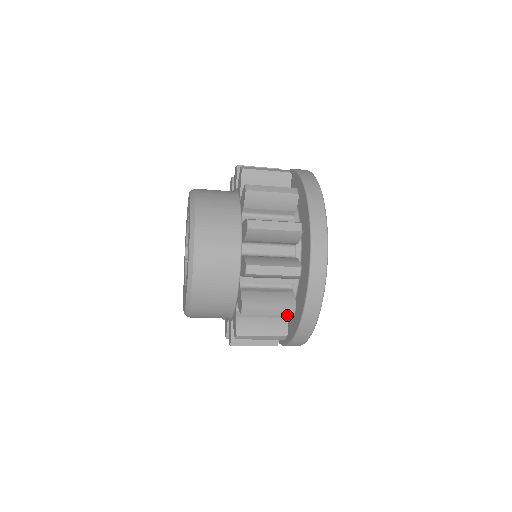
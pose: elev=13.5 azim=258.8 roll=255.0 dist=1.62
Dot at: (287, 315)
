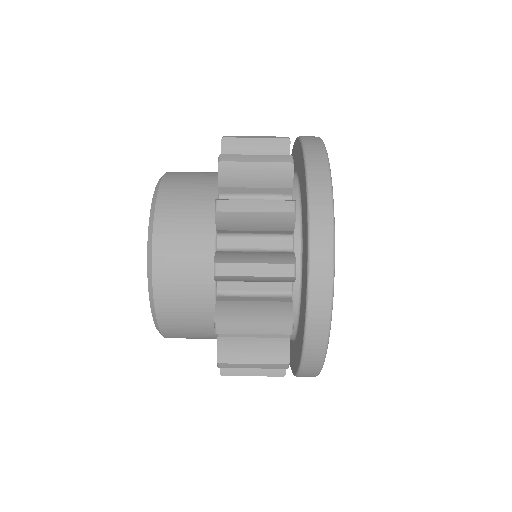
Dot at: (298, 312)
